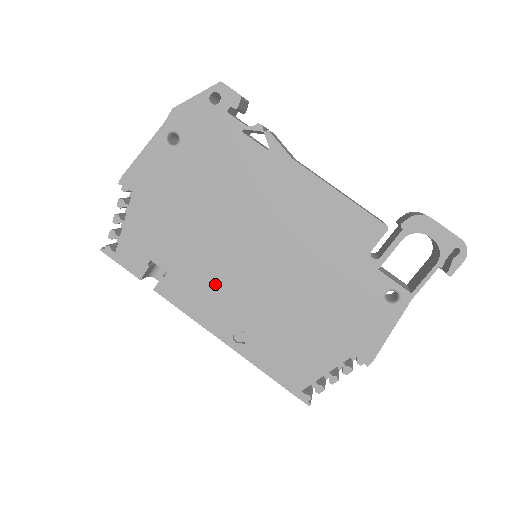
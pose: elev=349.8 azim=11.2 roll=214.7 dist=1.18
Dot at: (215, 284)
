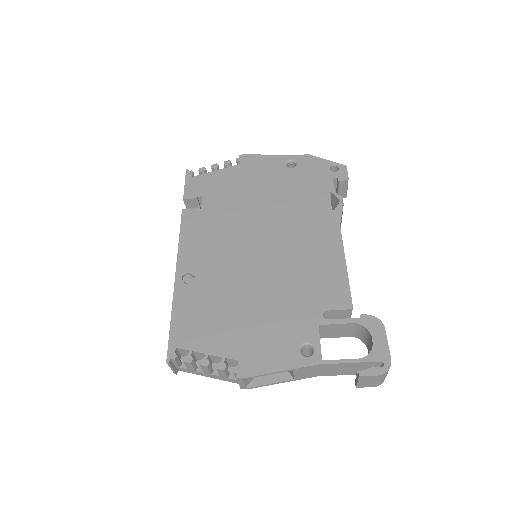
Dot at: (217, 239)
